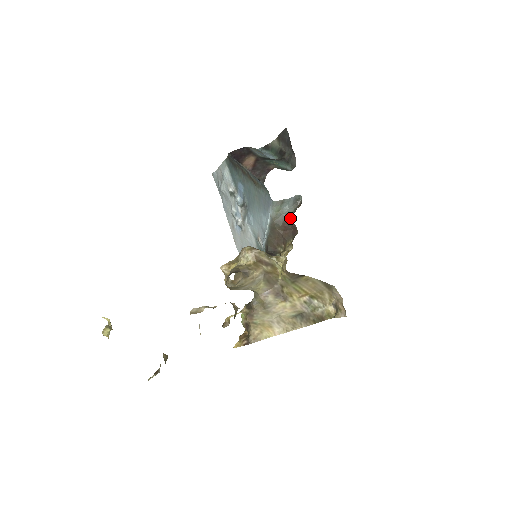
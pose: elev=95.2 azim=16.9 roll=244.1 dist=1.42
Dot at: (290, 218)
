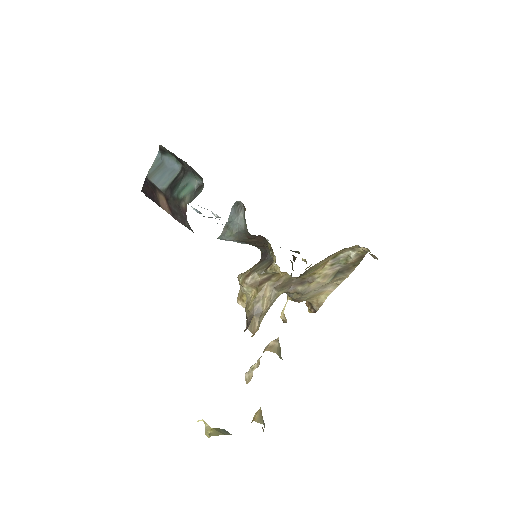
Dot at: (247, 232)
